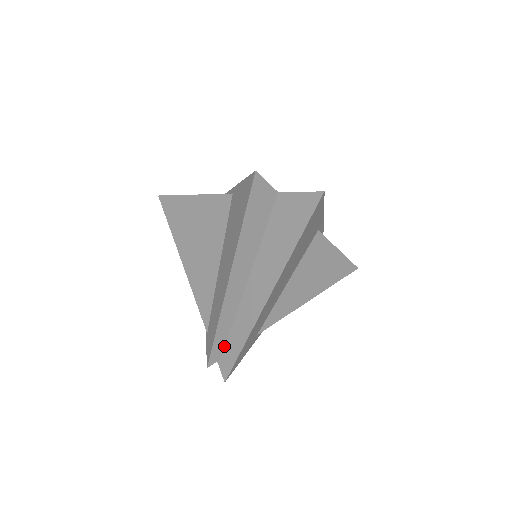
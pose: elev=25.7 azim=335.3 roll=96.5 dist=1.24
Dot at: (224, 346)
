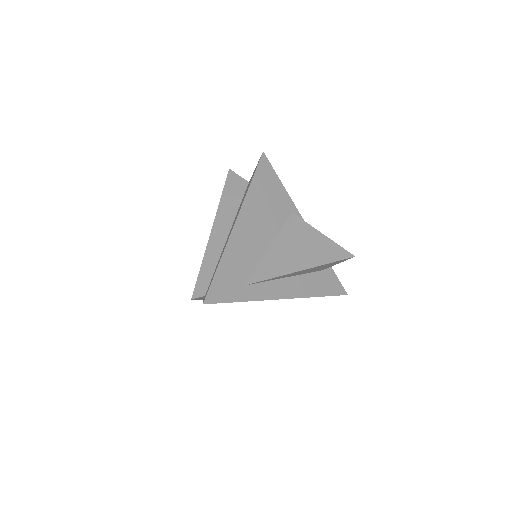
Dot at: (209, 284)
